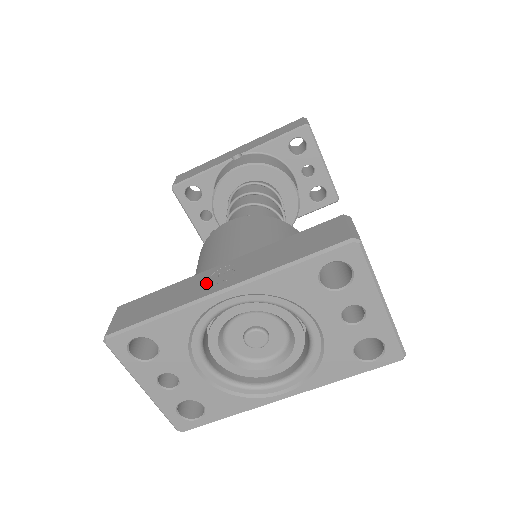
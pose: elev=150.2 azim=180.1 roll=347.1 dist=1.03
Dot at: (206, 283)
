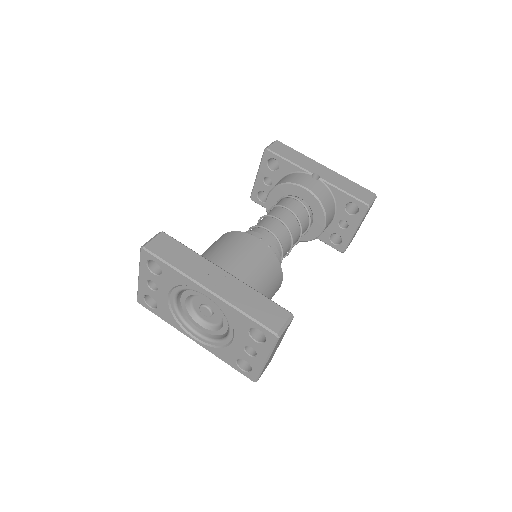
Dot at: (207, 274)
